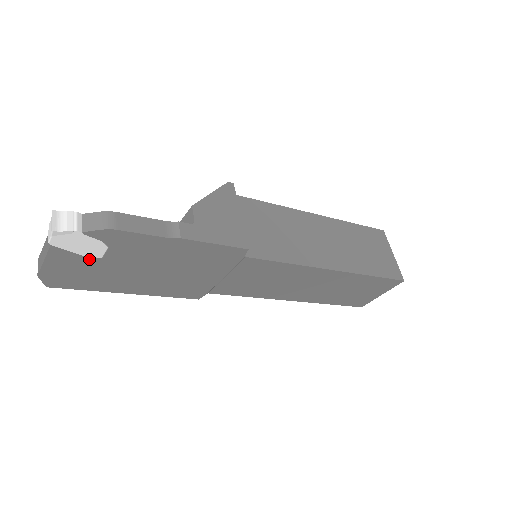
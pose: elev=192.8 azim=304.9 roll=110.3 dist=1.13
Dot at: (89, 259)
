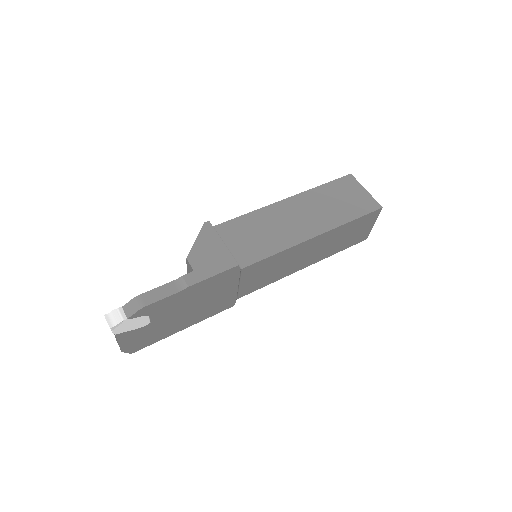
Dot at: (143, 328)
